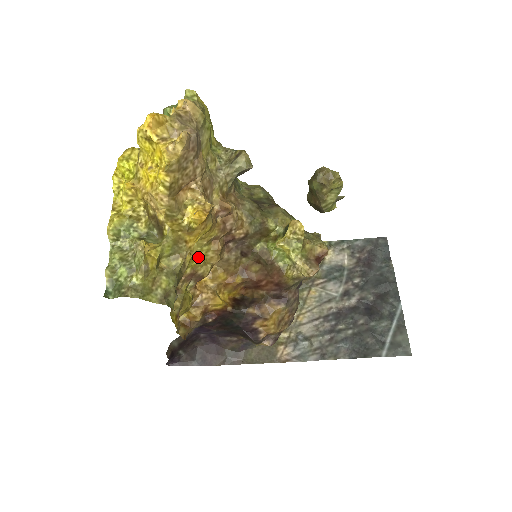
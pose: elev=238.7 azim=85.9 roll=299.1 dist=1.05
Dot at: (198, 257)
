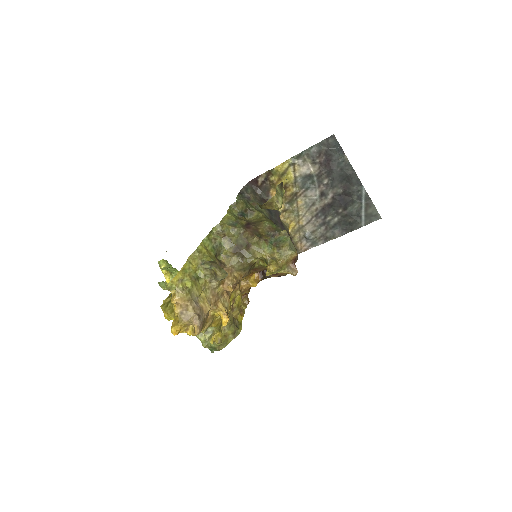
Dot at: (231, 298)
